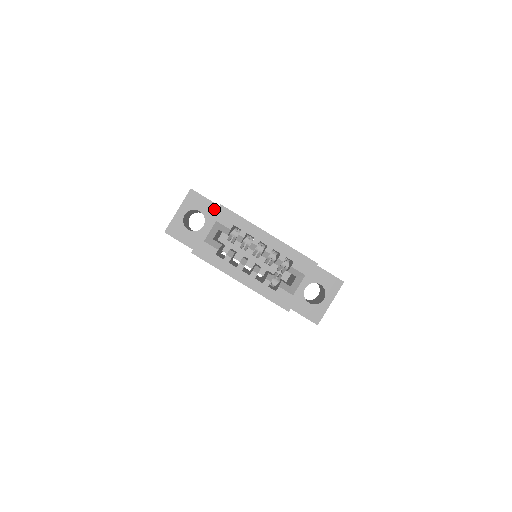
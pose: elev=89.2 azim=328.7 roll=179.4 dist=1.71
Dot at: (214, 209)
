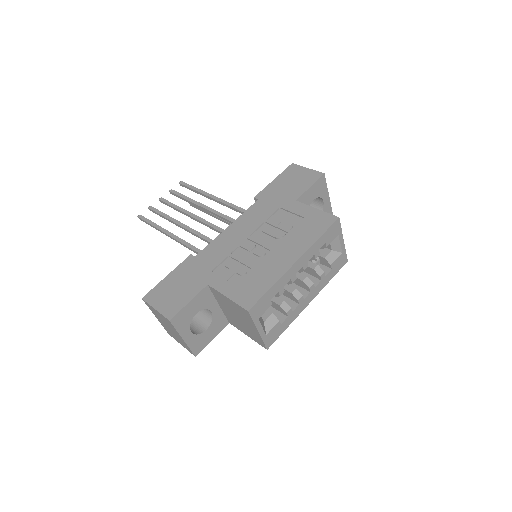
Dot at: (203, 296)
